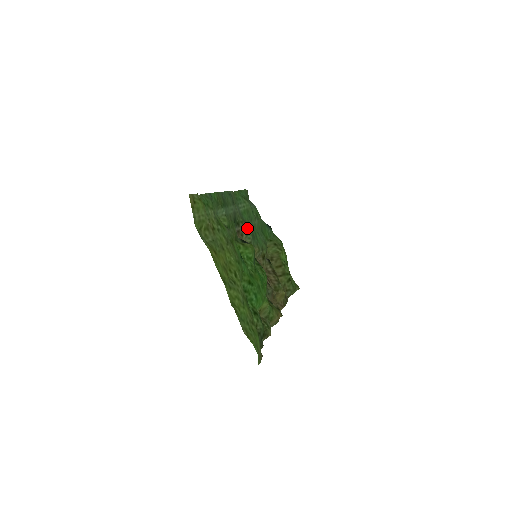
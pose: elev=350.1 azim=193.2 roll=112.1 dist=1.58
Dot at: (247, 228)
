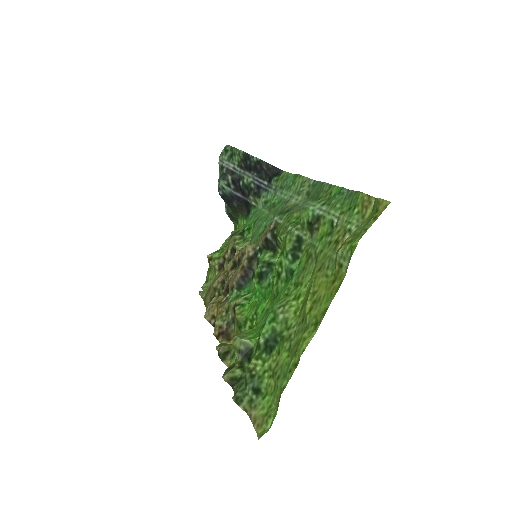
Dot at: occluded
